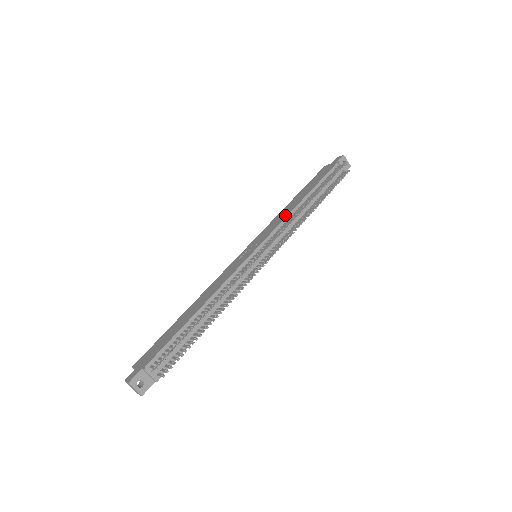
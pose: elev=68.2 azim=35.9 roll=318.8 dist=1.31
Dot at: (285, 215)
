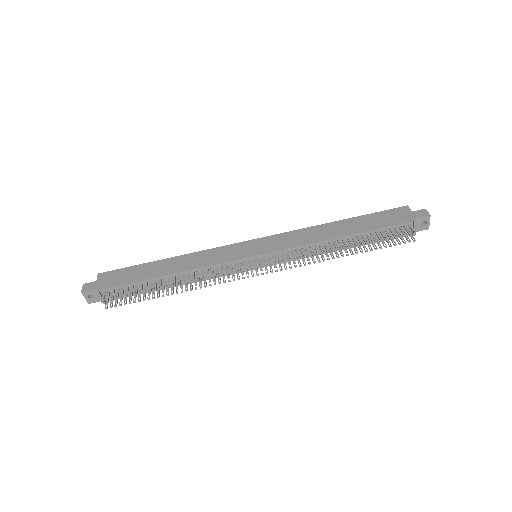
Dot at: (311, 240)
